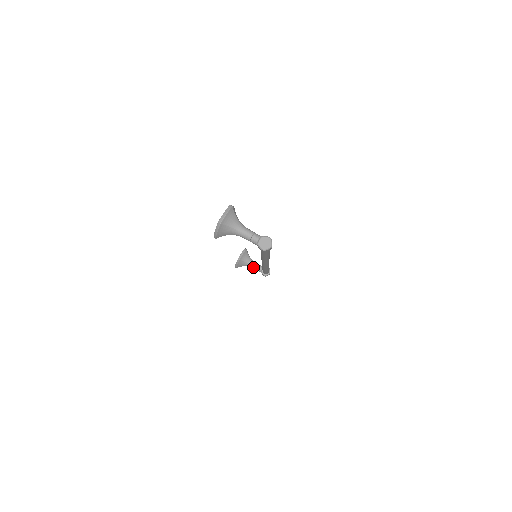
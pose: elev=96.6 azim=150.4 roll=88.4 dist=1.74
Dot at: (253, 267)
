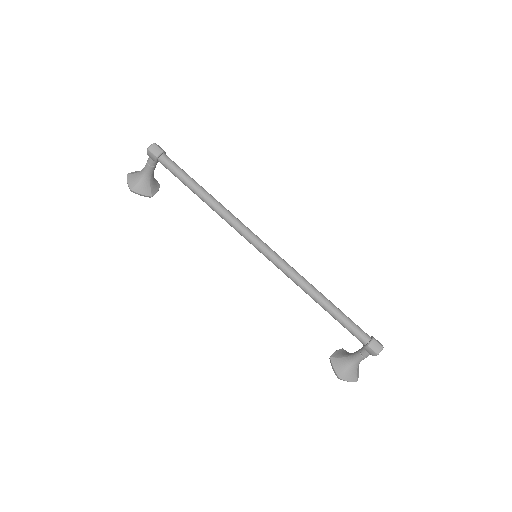
Dot at: (356, 356)
